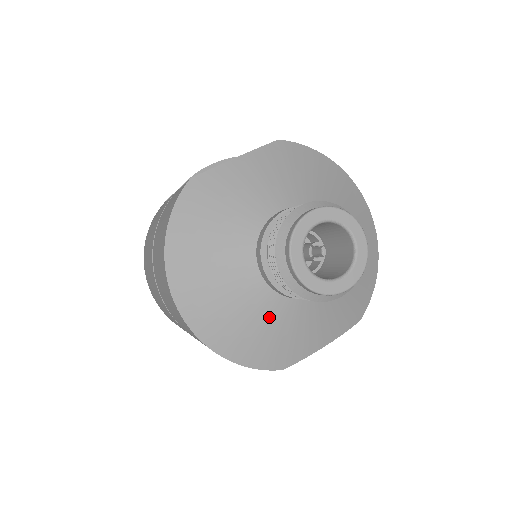
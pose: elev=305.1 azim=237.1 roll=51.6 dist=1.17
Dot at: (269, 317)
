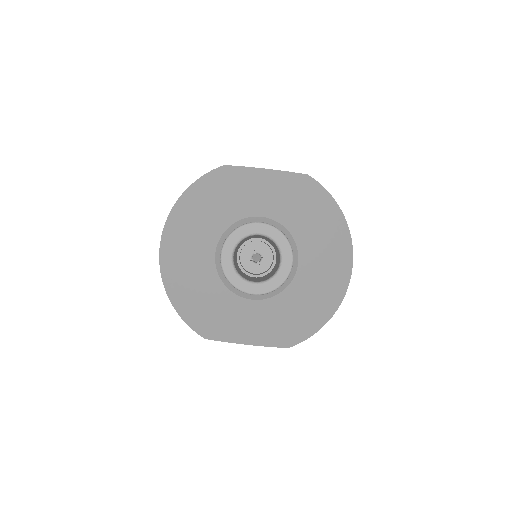
Dot at: (210, 289)
